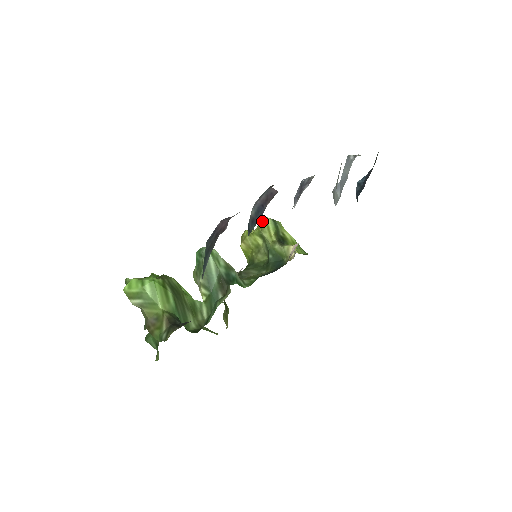
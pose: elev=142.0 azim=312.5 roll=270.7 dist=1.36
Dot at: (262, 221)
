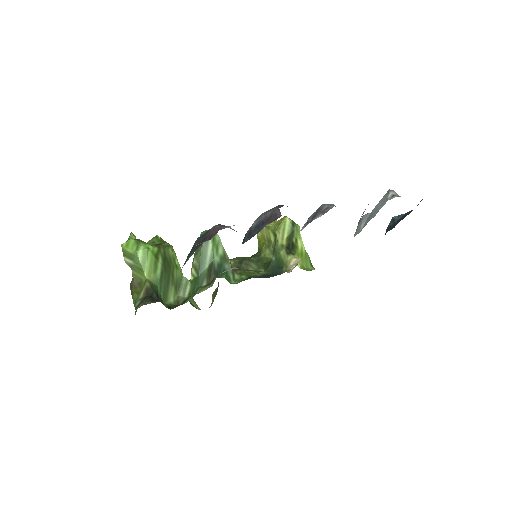
Dot at: (282, 219)
